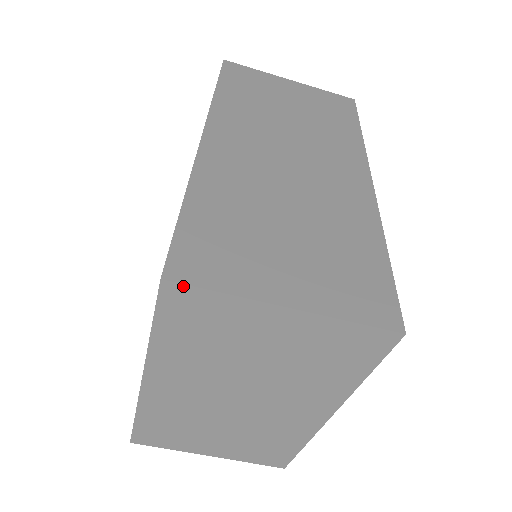
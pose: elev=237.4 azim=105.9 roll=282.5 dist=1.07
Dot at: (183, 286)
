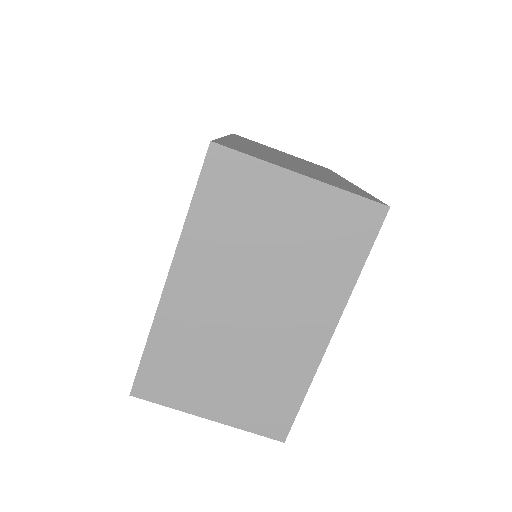
Dot at: (226, 149)
